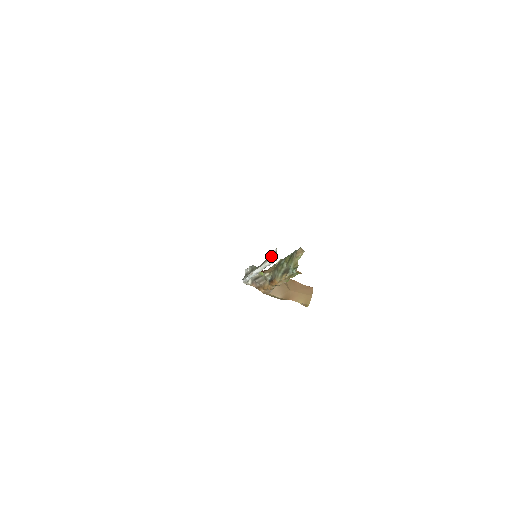
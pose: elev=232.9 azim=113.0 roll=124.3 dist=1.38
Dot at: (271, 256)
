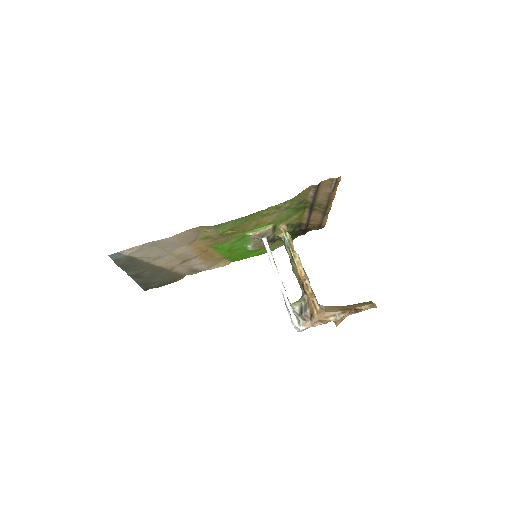
Dot at: occluded
